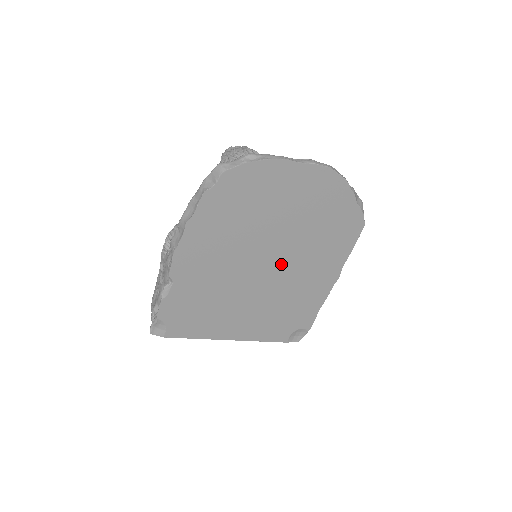
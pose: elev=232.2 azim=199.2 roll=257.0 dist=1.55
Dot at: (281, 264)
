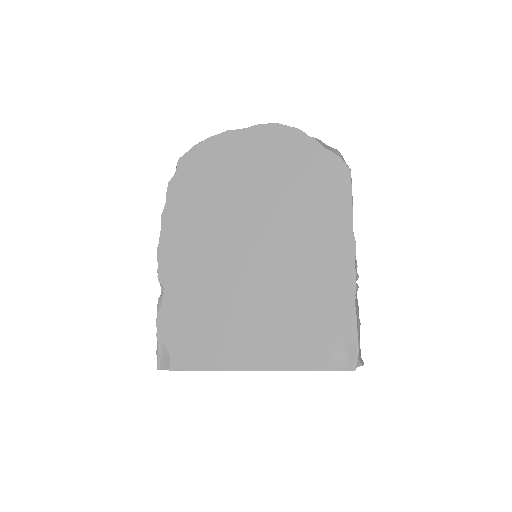
Dot at: (271, 243)
